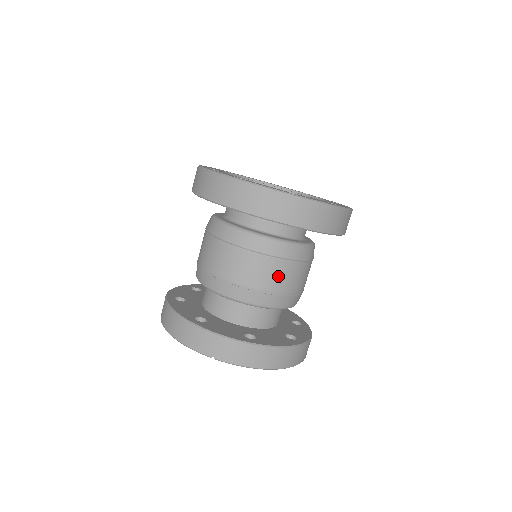
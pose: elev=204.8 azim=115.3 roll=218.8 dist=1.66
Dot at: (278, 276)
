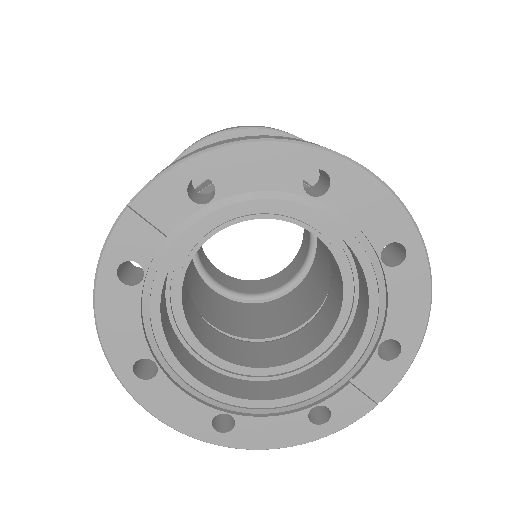
Dot at: occluded
